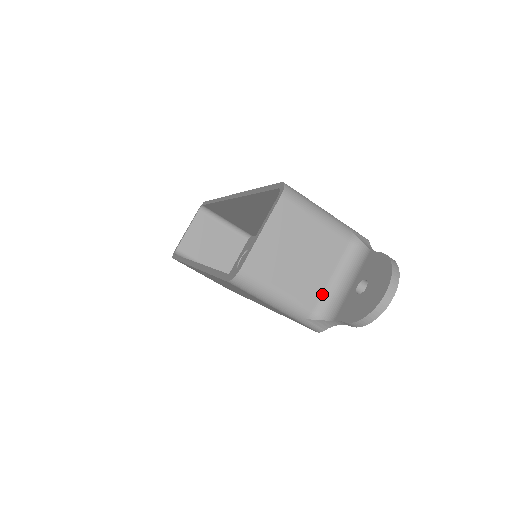
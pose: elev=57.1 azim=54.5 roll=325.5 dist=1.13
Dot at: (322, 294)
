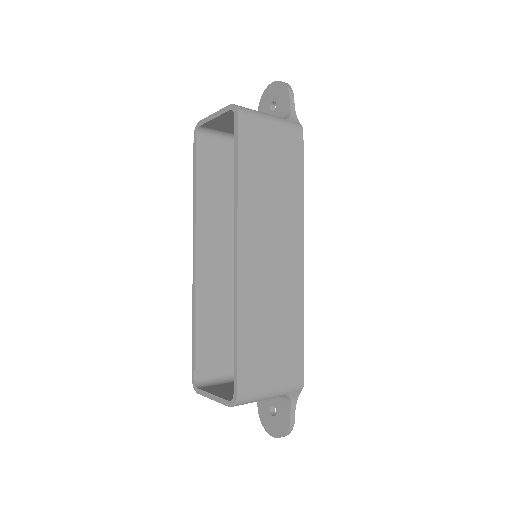
Dot at: occluded
